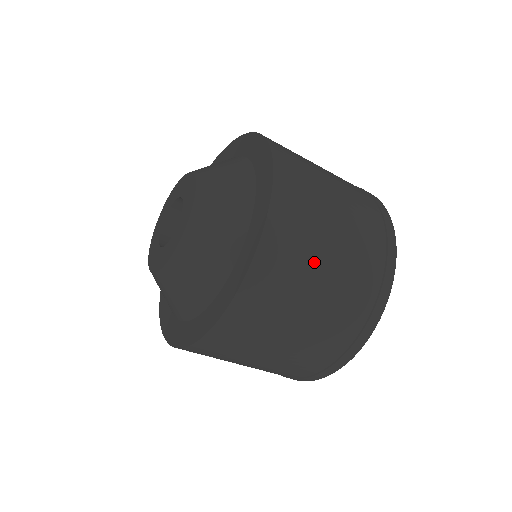
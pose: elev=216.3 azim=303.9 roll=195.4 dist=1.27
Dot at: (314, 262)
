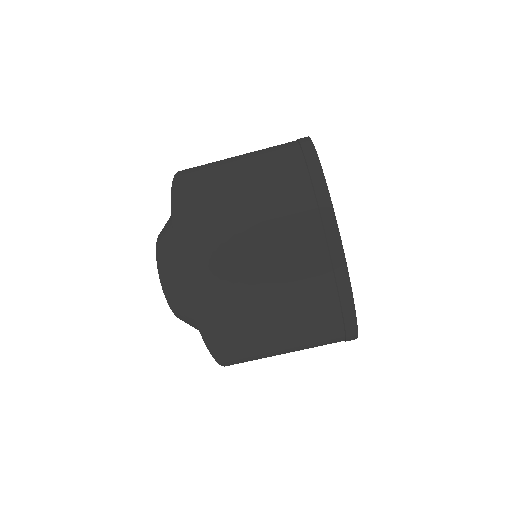
Dot at: (225, 180)
